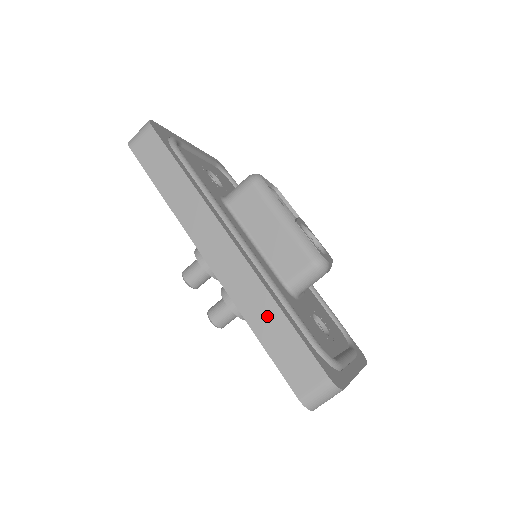
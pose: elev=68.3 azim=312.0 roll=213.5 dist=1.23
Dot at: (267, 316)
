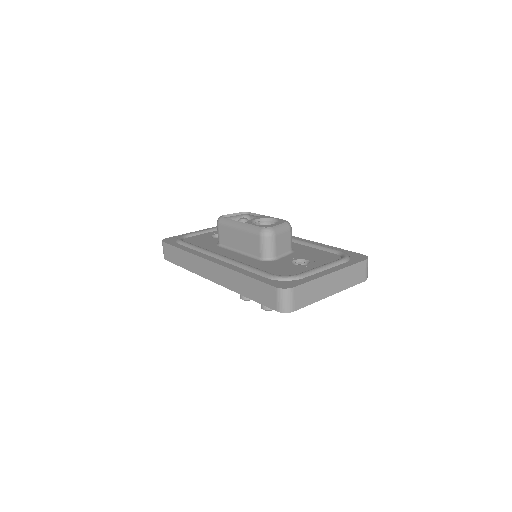
Dot at: (242, 283)
